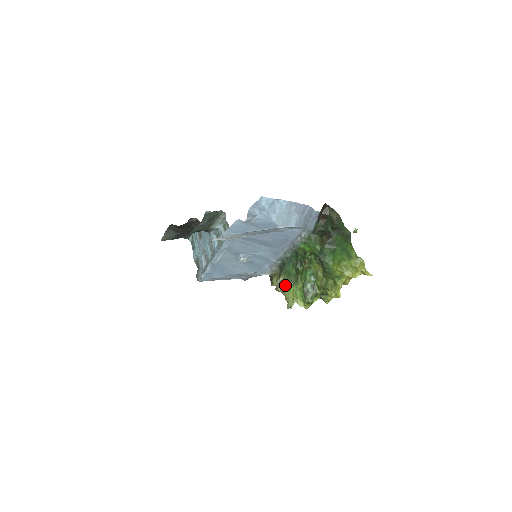
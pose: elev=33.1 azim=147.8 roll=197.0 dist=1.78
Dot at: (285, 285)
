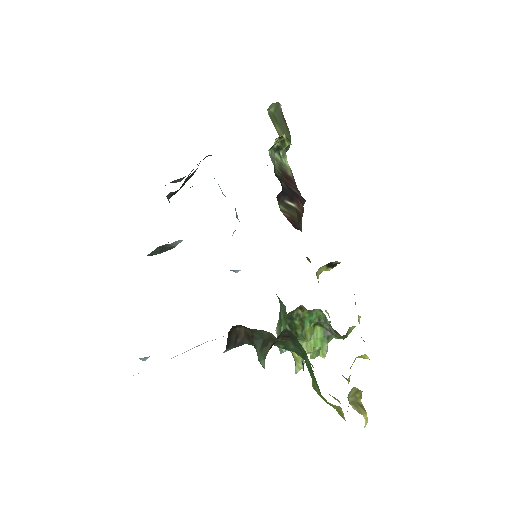
Dot at: occluded
